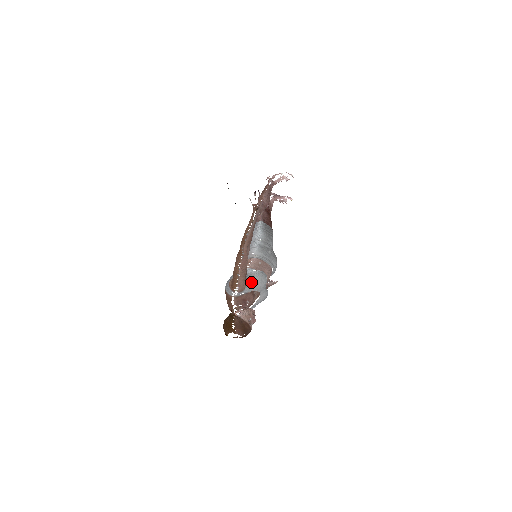
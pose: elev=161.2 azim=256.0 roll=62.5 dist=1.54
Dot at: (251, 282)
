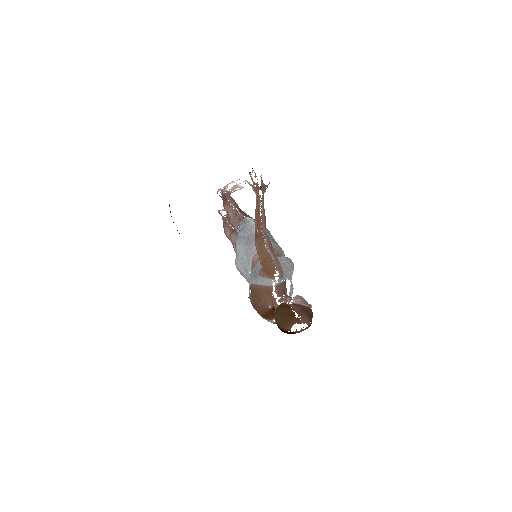
Dot at: (284, 267)
